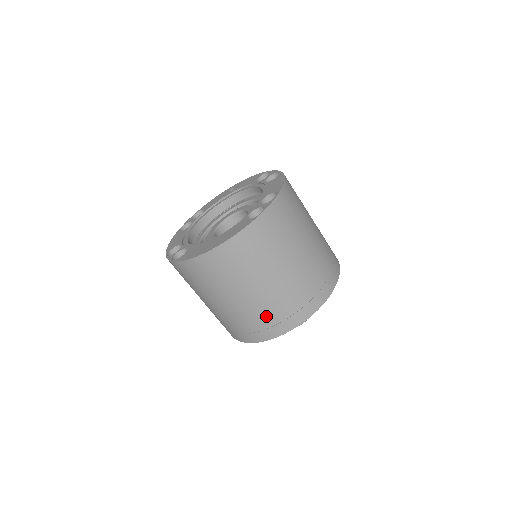
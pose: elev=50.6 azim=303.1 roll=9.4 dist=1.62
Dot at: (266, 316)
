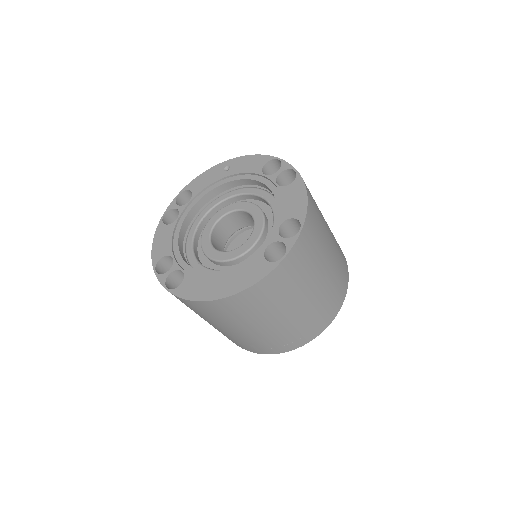
Dot at: (272, 341)
